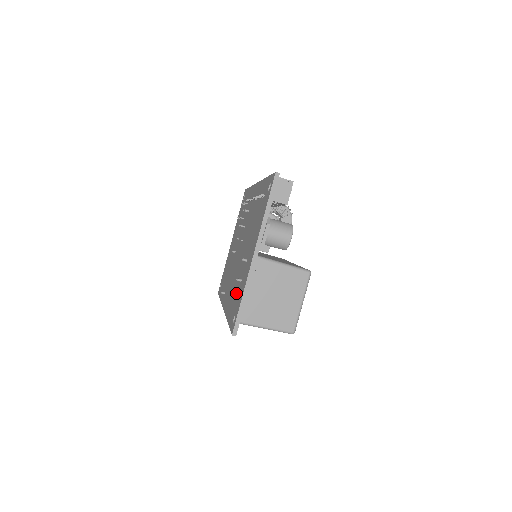
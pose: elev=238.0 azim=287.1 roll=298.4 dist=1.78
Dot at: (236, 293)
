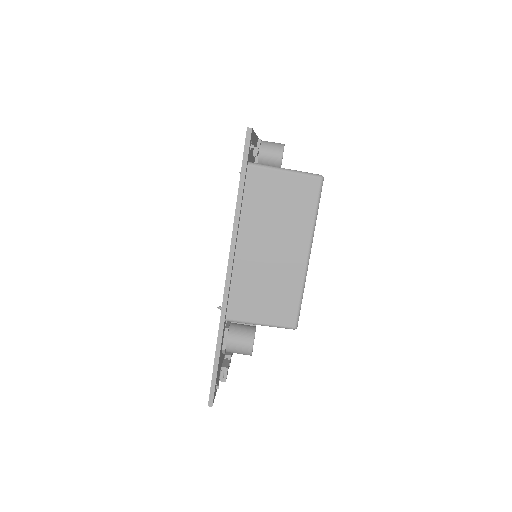
Dot at: occluded
